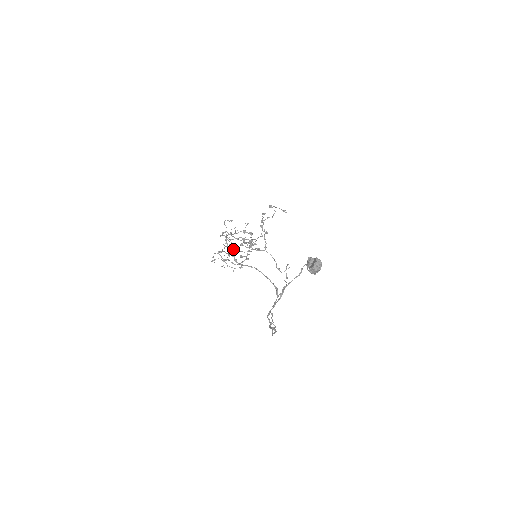
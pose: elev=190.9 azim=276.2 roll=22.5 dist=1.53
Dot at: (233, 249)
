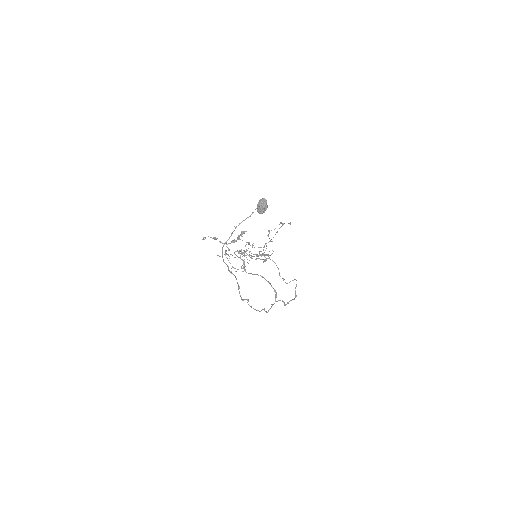
Dot at: occluded
